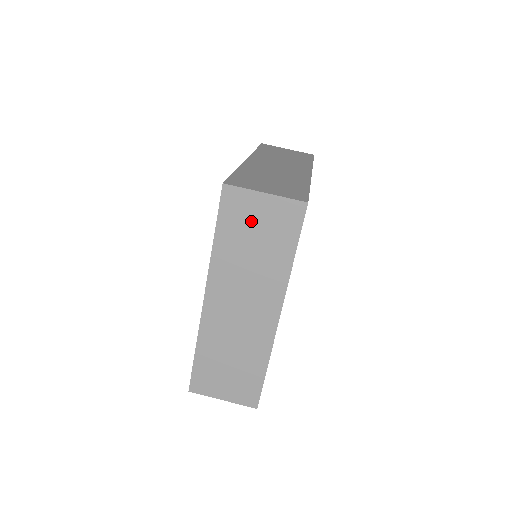
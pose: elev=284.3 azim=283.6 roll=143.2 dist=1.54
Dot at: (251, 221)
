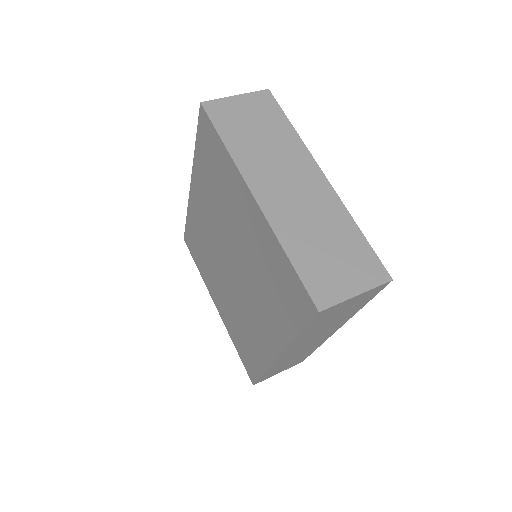
Dot at: (241, 117)
